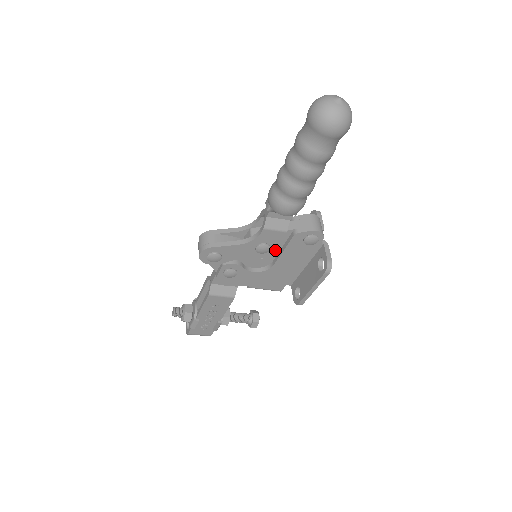
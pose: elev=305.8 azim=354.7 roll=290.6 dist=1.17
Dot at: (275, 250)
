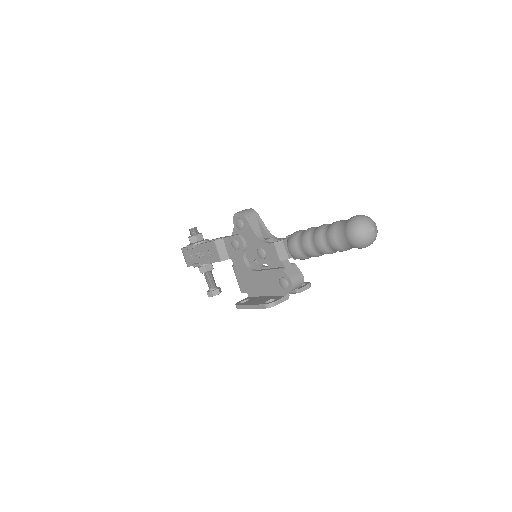
Dot at: (265, 263)
